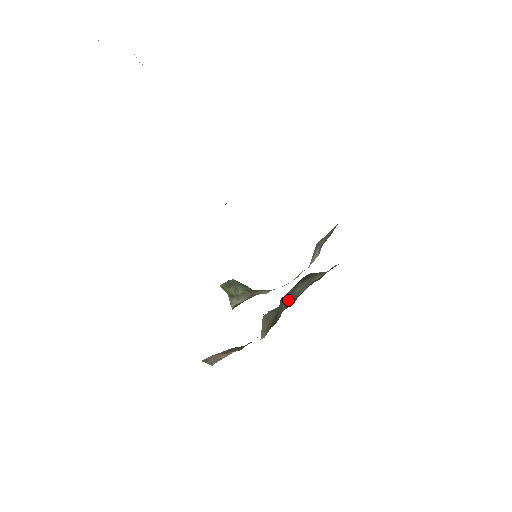
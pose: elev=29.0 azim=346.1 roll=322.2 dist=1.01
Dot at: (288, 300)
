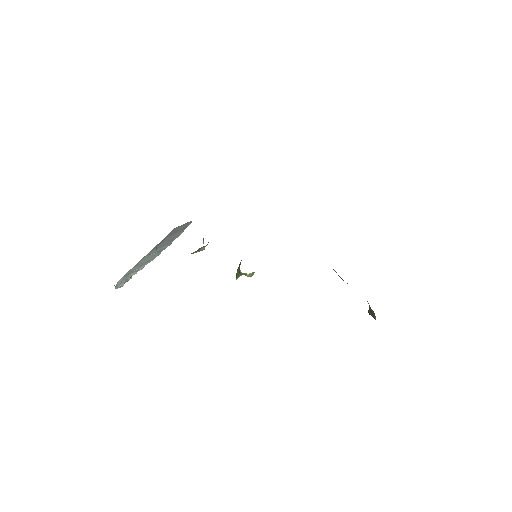
Dot at: occluded
